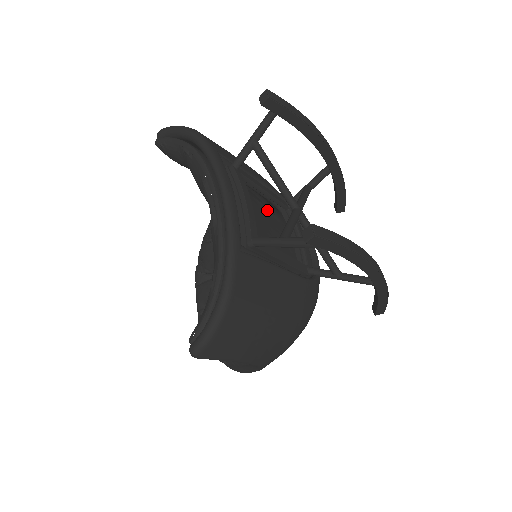
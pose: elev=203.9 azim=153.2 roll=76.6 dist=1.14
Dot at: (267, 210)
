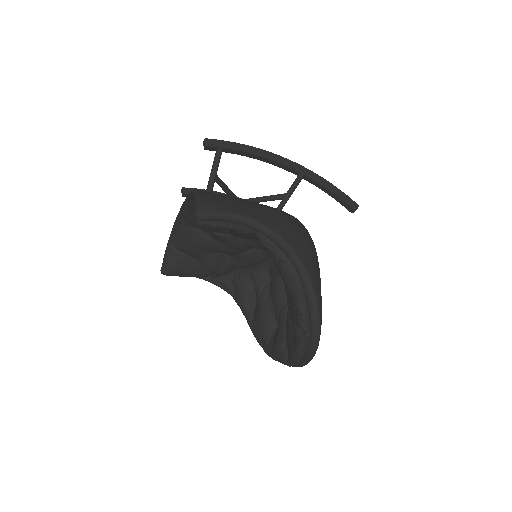
Dot at: occluded
